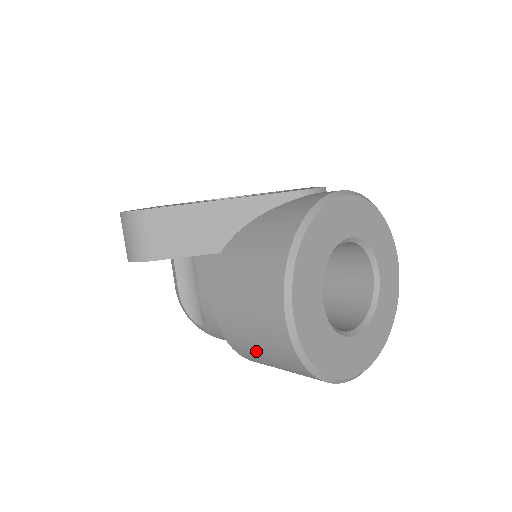
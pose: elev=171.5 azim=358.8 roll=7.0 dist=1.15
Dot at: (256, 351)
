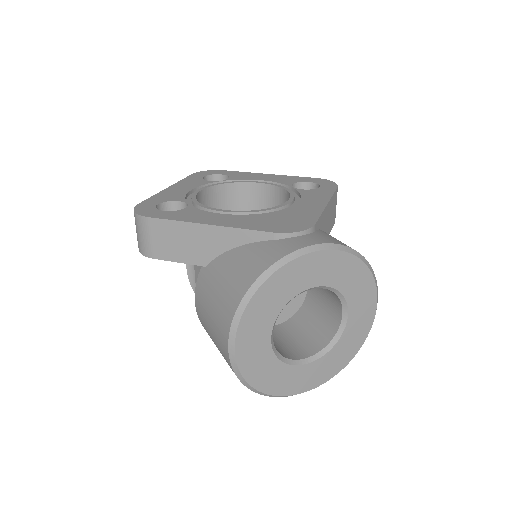
Dot at: occluded
